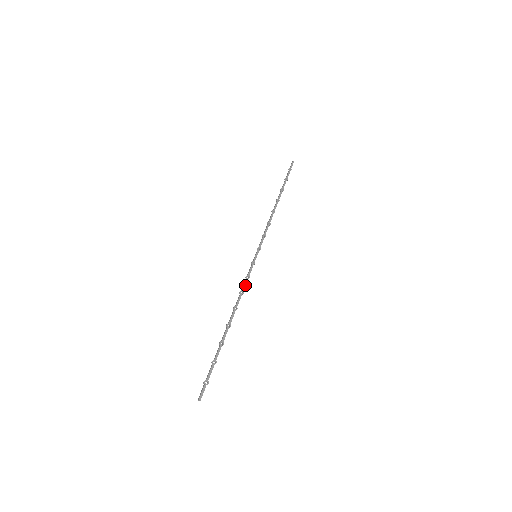
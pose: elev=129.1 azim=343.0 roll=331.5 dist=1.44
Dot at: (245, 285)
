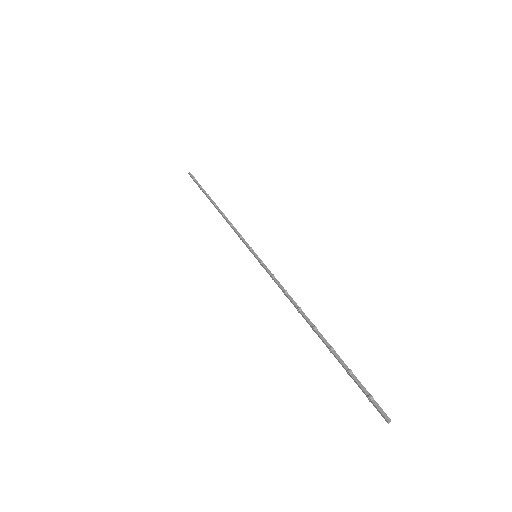
Dot at: (281, 285)
